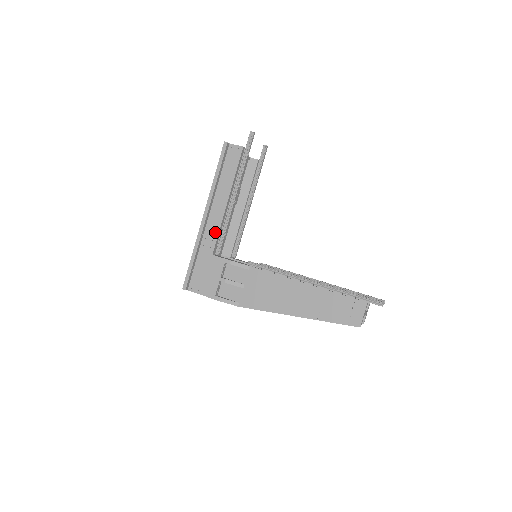
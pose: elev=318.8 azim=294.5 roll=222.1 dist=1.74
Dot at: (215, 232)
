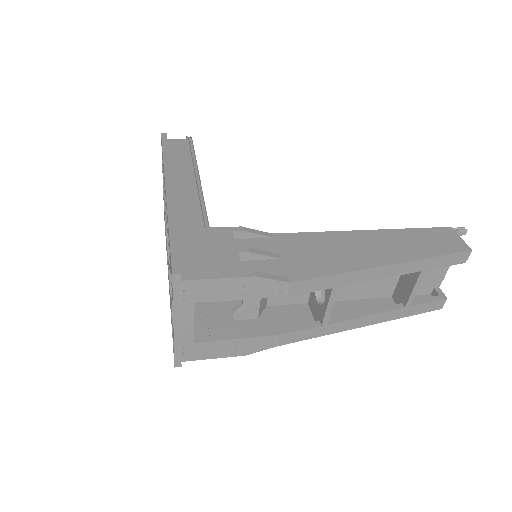
Dot at: (193, 205)
